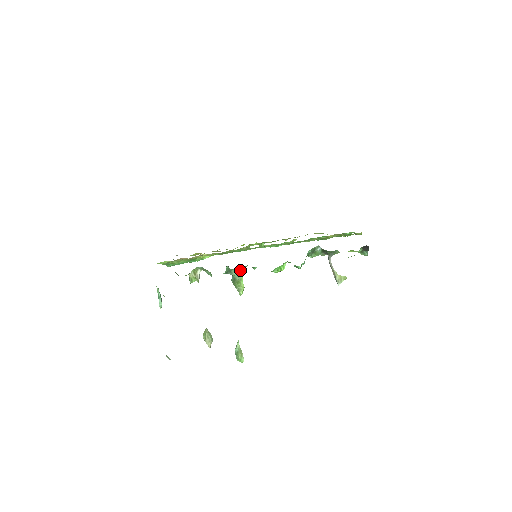
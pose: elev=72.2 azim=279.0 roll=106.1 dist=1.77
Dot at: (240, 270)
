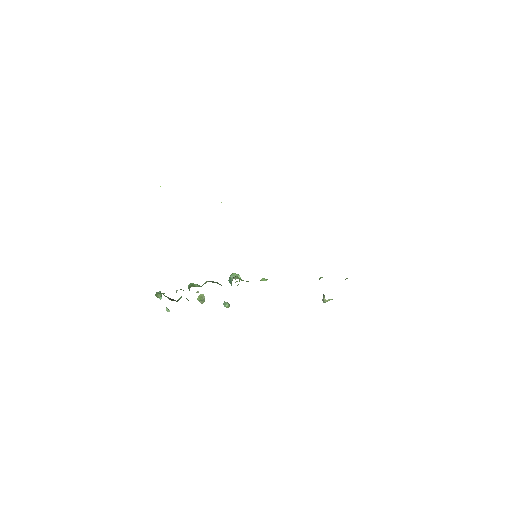
Dot at: occluded
